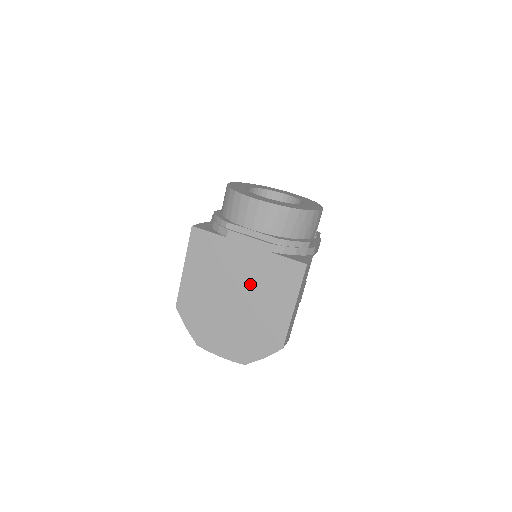
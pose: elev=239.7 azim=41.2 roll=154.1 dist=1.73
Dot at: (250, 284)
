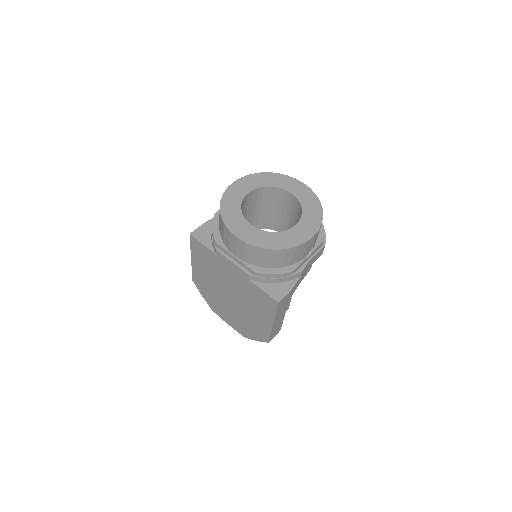
Dot at: (239, 293)
